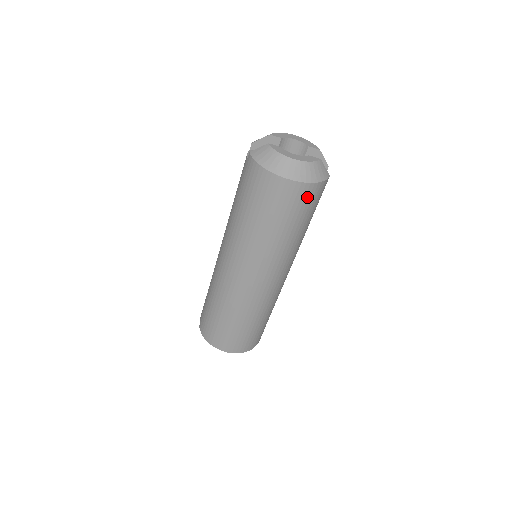
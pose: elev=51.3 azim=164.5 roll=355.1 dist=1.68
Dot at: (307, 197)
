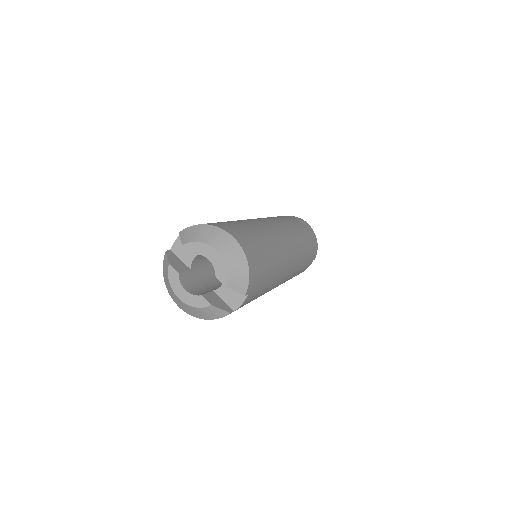
Dot at: occluded
